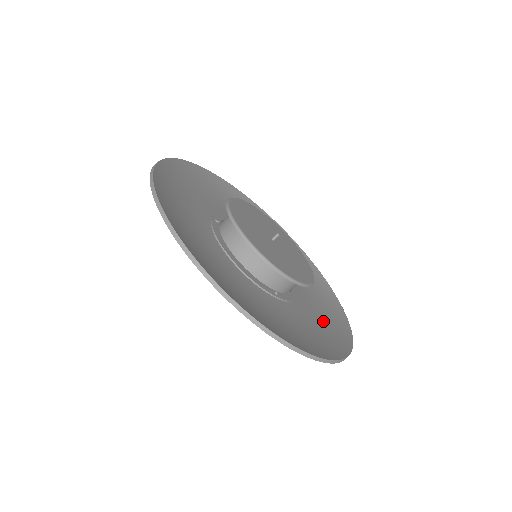
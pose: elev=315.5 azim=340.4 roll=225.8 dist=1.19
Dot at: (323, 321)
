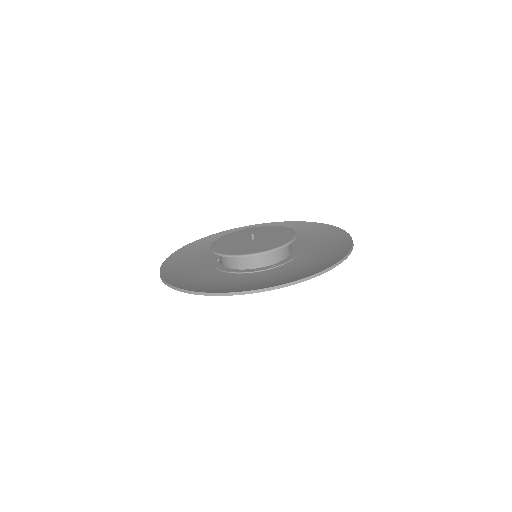
Dot at: (324, 252)
